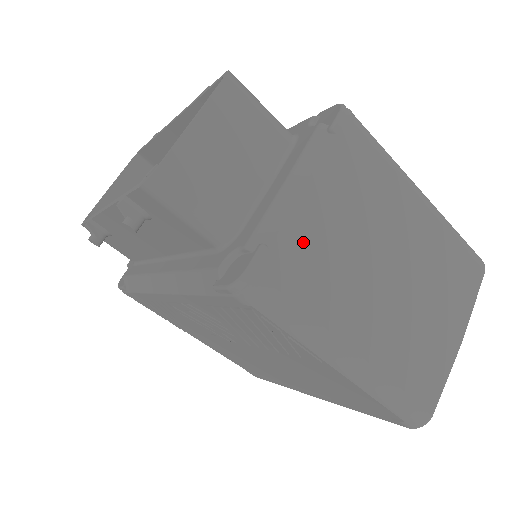
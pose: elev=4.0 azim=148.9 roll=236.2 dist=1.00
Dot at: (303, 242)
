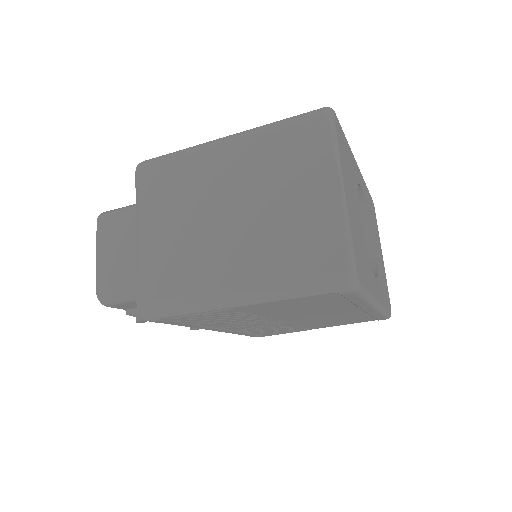
Dot at: (157, 261)
